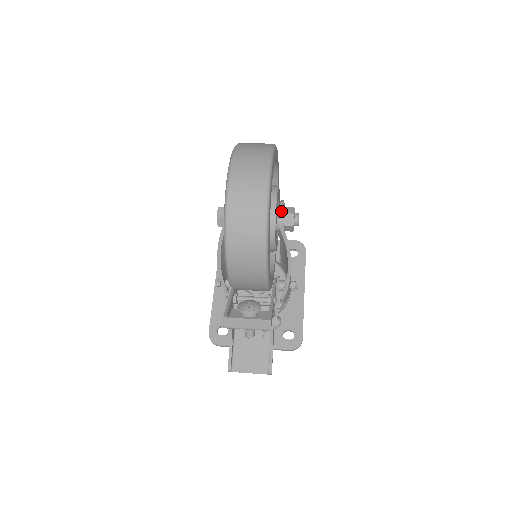
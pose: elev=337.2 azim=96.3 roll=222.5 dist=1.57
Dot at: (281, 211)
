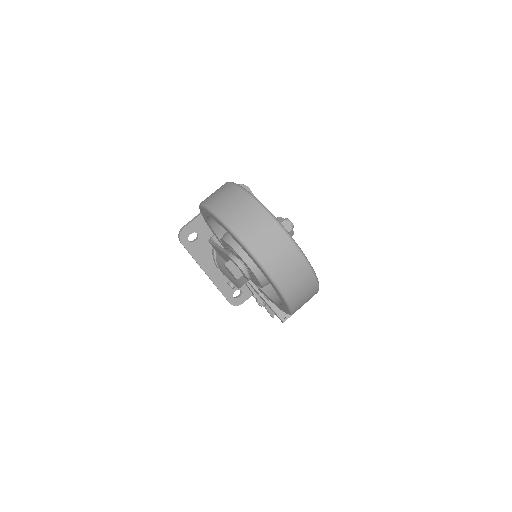
Dot at: occluded
